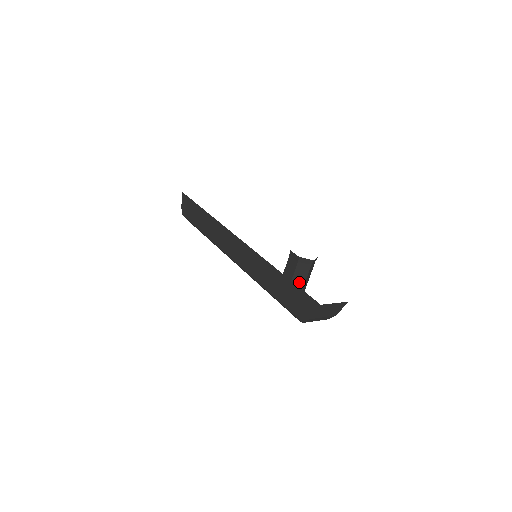
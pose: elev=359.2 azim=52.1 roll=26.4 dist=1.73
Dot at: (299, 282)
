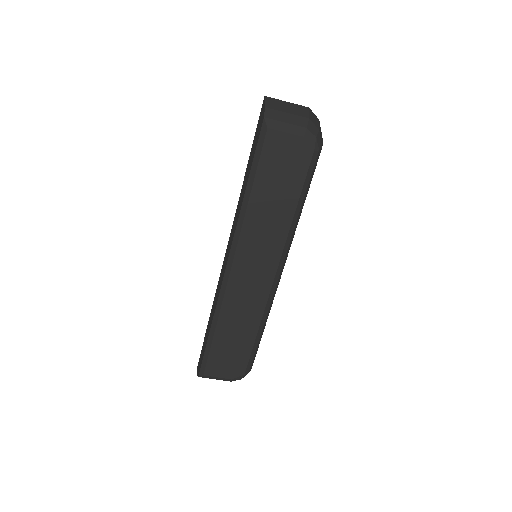
Dot at: occluded
